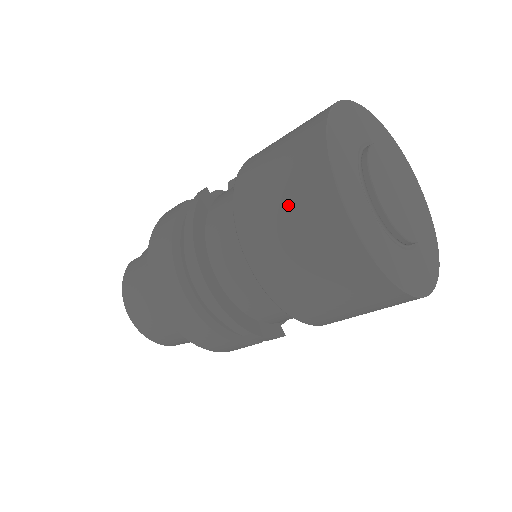
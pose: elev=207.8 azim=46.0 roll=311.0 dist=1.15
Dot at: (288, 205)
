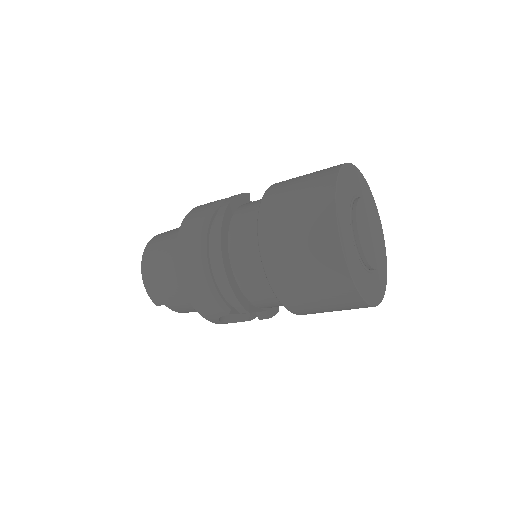
Dot at: (302, 191)
